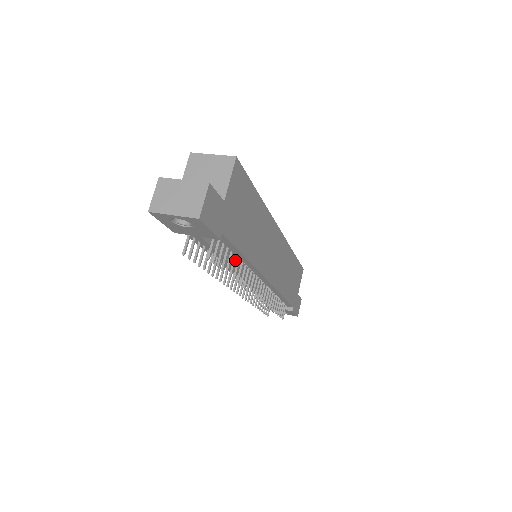
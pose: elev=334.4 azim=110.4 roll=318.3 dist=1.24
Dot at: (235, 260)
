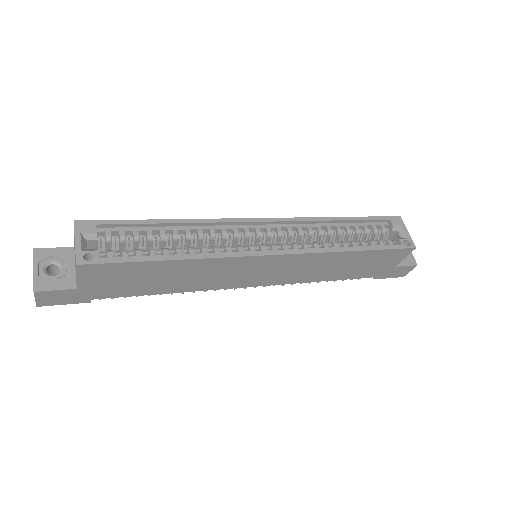
Dot at: occluded
